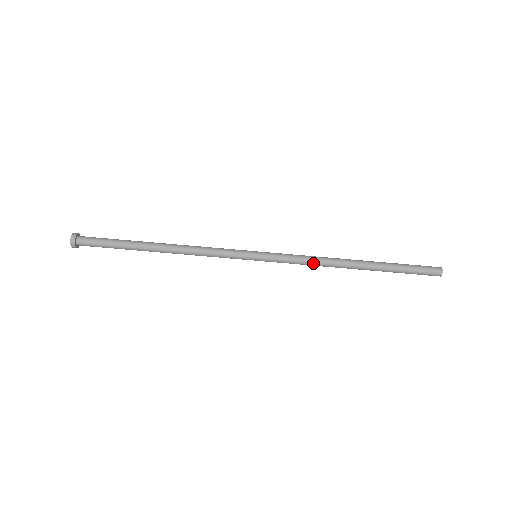
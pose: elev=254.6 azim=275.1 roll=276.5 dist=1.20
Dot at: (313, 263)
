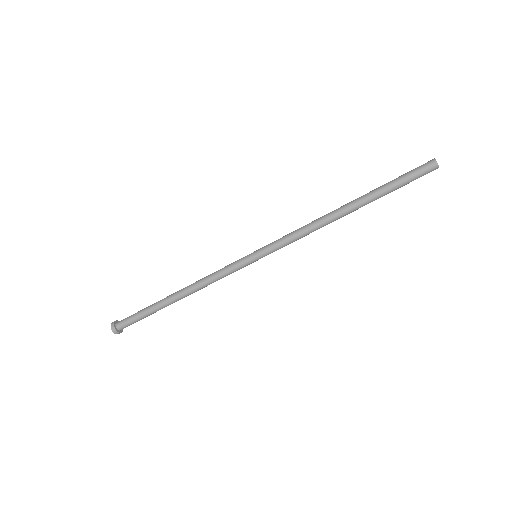
Dot at: (307, 232)
